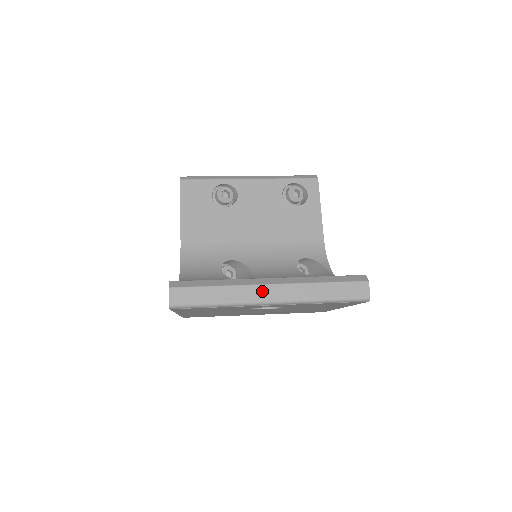
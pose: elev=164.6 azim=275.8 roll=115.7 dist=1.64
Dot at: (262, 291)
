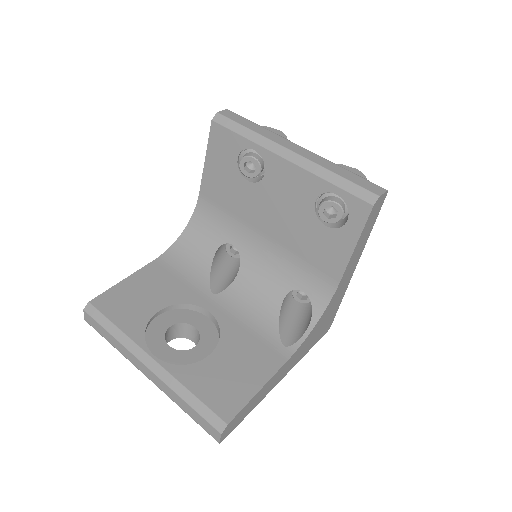
Dot at: (140, 365)
